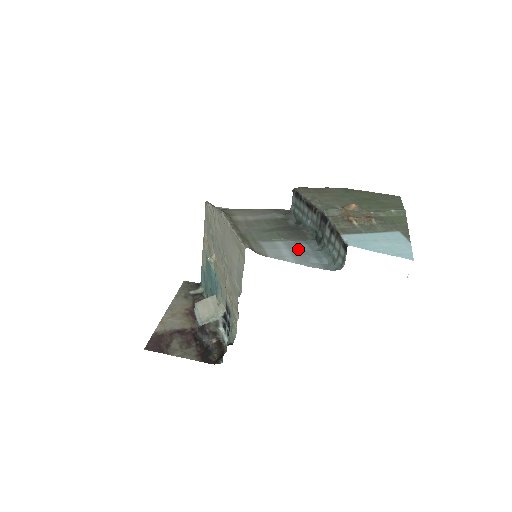
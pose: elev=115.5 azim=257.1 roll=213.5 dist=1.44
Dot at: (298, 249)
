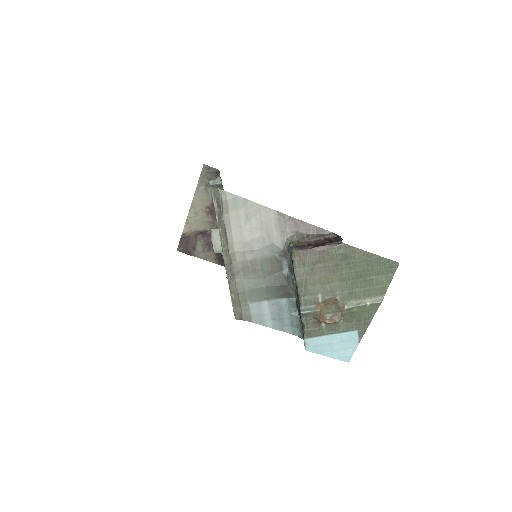
Dot at: (278, 313)
